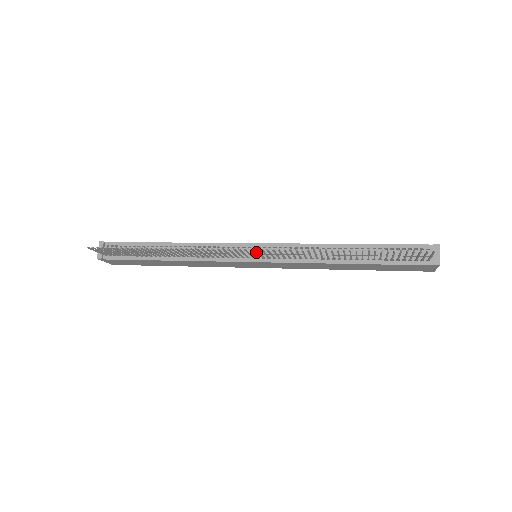
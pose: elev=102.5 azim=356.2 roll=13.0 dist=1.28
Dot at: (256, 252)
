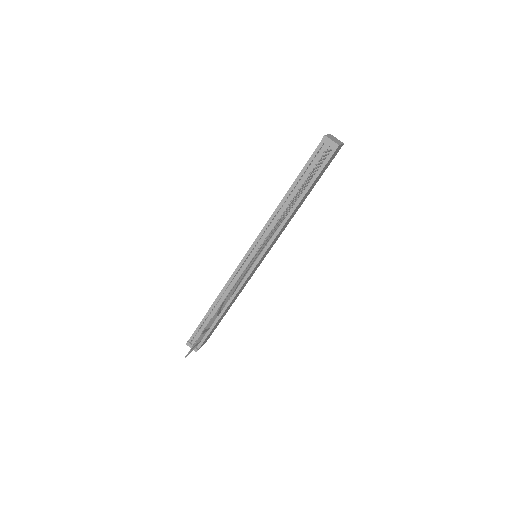
Dot at: occluded
